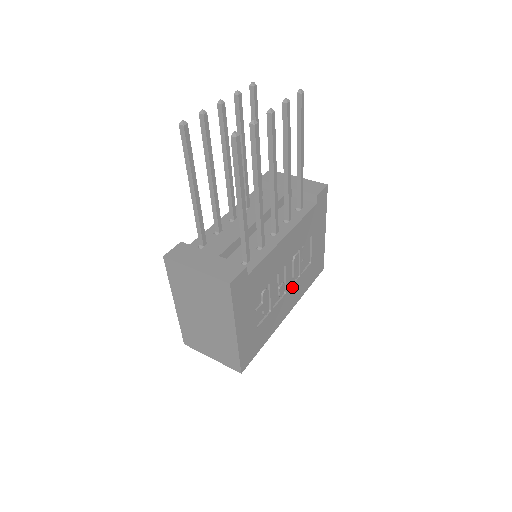
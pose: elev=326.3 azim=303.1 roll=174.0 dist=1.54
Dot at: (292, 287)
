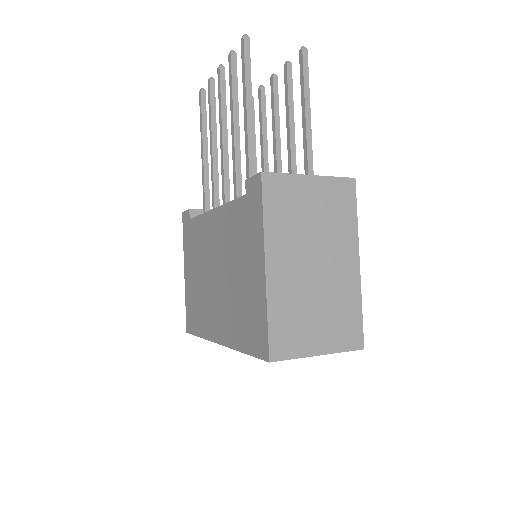
Dot at: occluded
